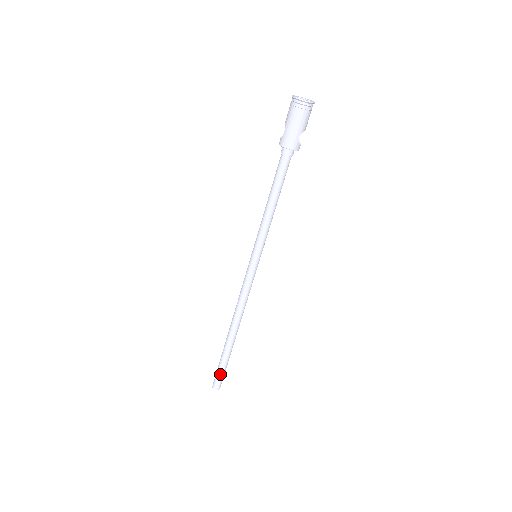
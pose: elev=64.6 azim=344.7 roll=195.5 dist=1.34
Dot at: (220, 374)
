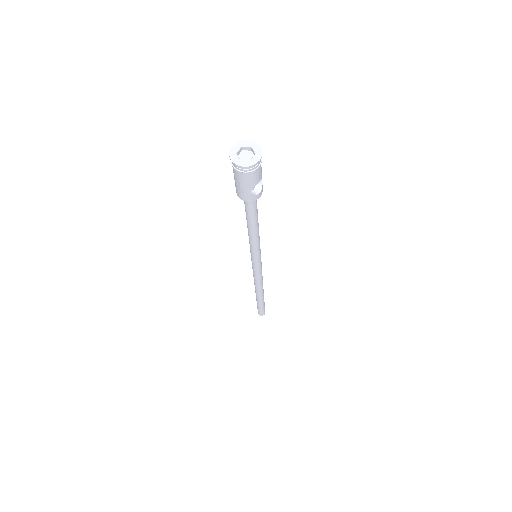
Dot at: (259, 310)
